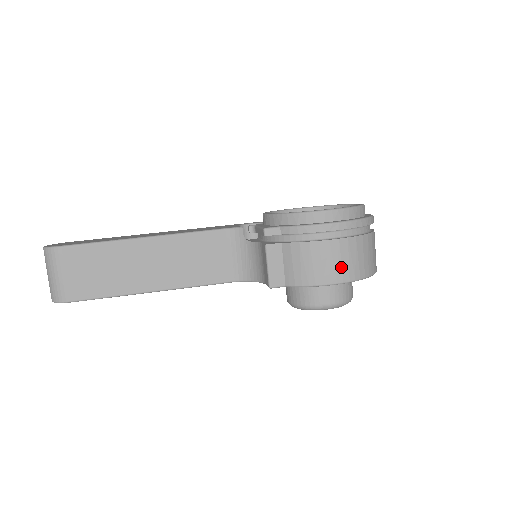
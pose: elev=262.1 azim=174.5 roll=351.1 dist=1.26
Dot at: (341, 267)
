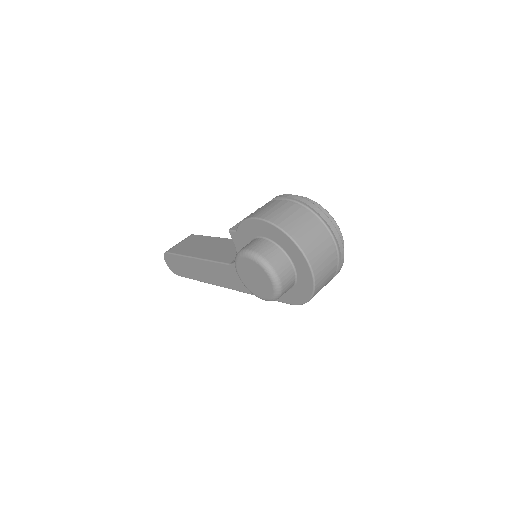
Dot at: (267, 211)
